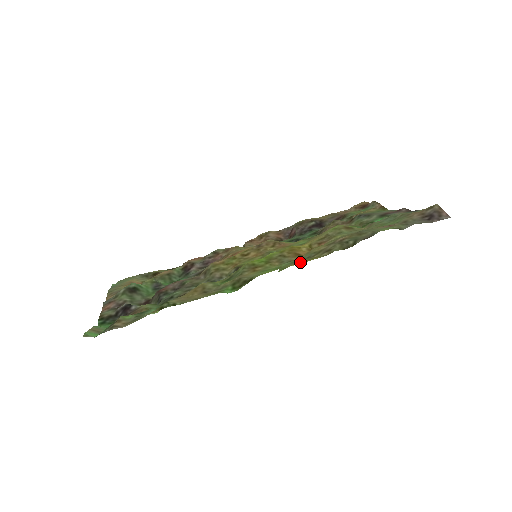
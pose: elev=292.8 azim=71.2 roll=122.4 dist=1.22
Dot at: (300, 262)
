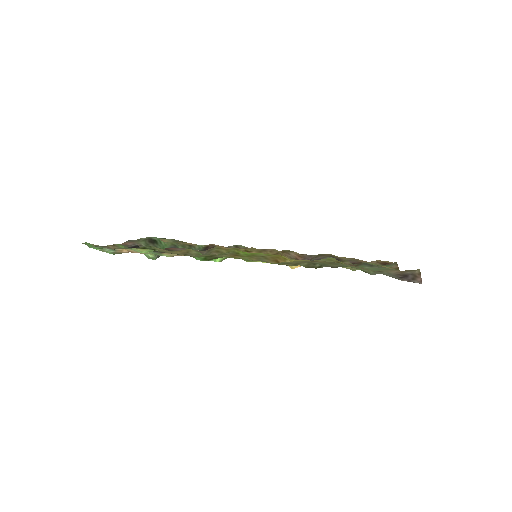
Dot at: occluded
